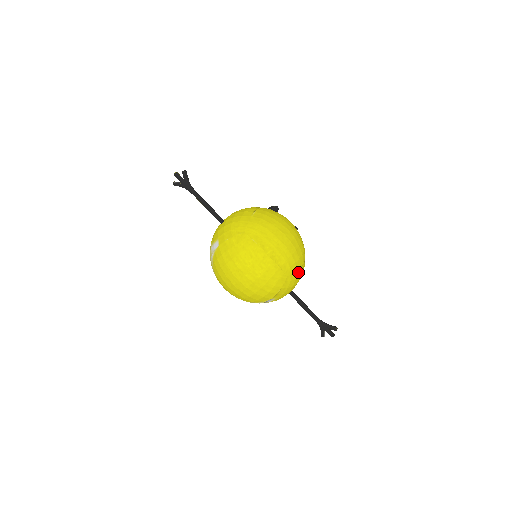
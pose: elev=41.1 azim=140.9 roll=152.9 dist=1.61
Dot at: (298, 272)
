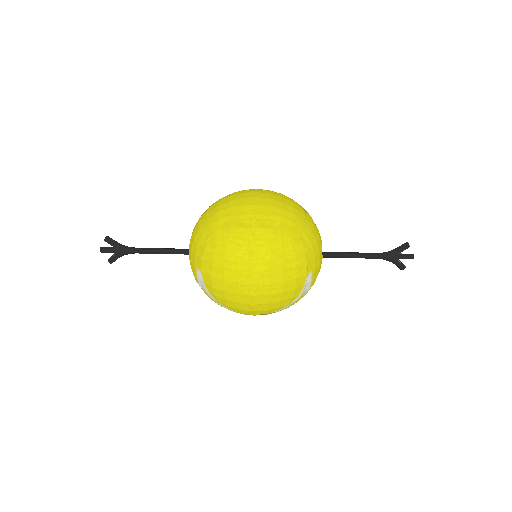
Dot at: (307, 222)
